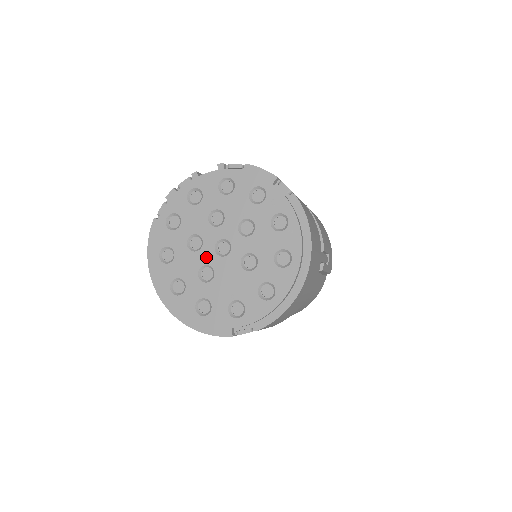
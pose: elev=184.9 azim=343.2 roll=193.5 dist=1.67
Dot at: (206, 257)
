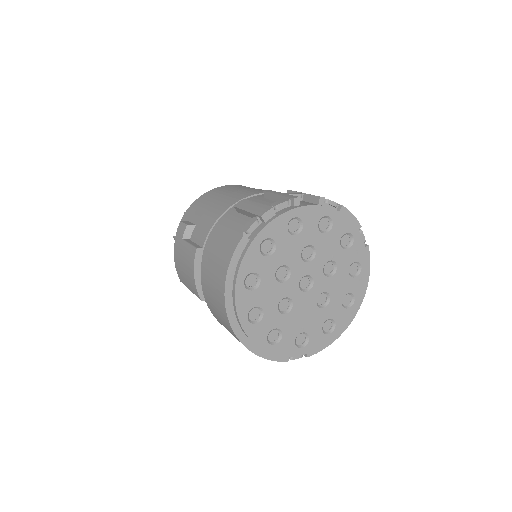
Dot at: (290, 290)
